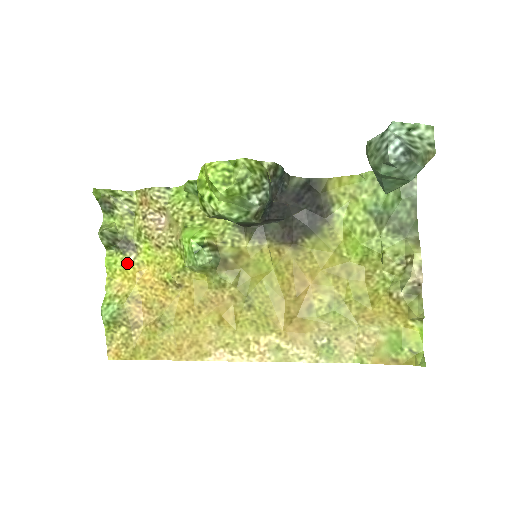
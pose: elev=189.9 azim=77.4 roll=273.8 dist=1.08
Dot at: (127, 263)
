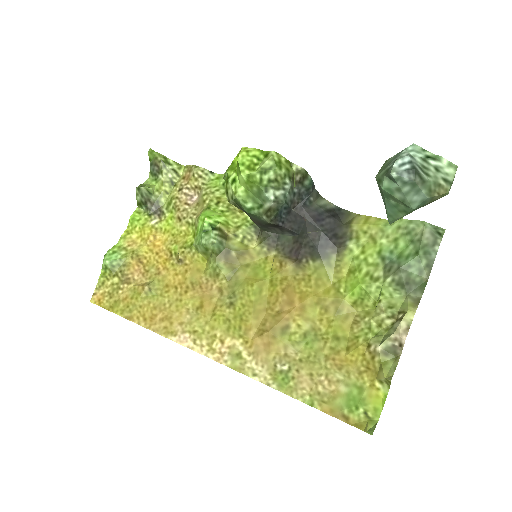
Dot at: (148, 224)
